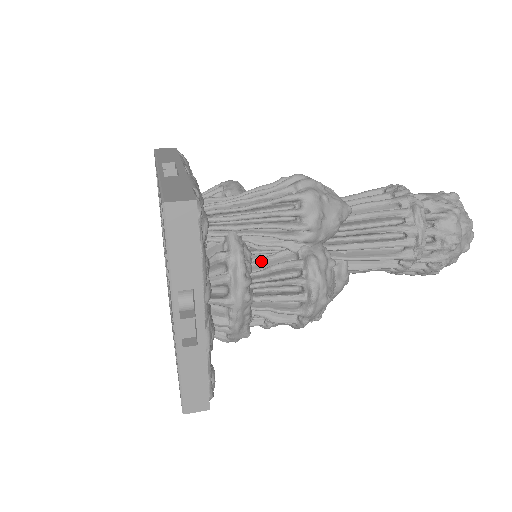
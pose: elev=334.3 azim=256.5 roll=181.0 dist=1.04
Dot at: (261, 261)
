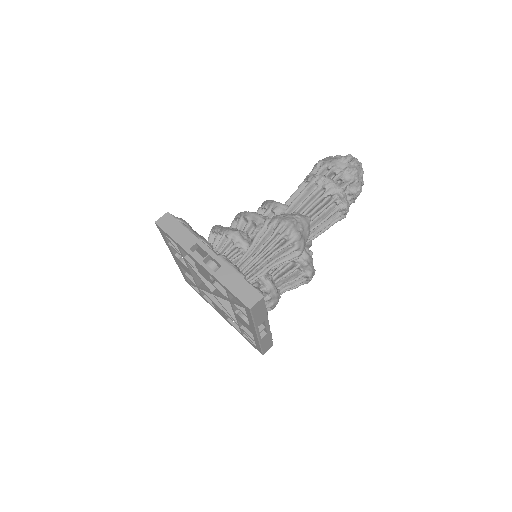
Dot at: (275, 273)
